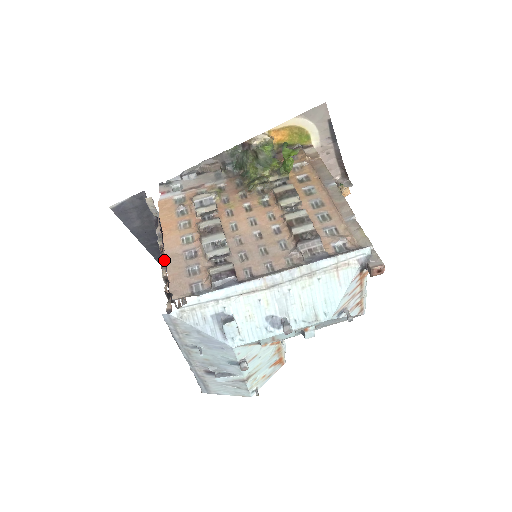
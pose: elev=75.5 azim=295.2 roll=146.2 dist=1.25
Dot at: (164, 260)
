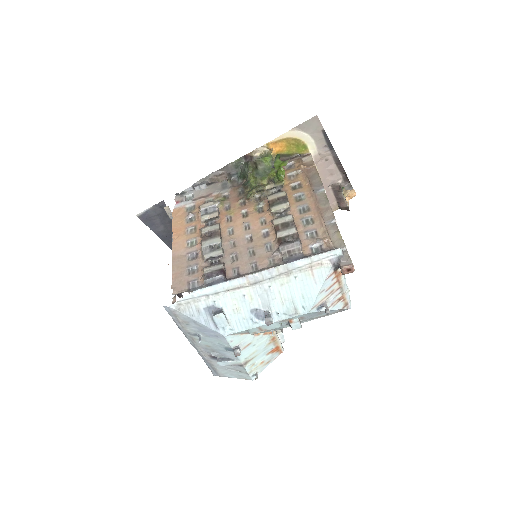
Dot at: occluded
